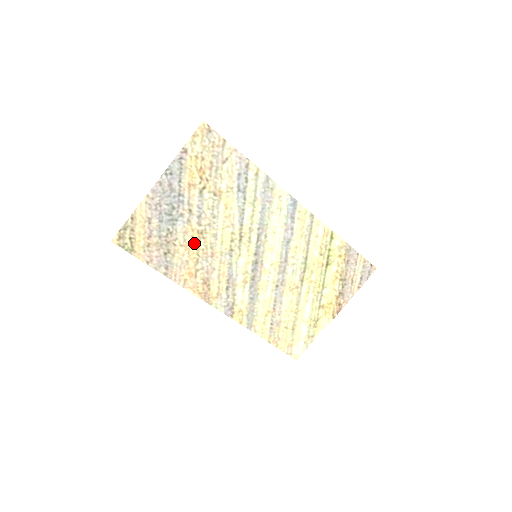
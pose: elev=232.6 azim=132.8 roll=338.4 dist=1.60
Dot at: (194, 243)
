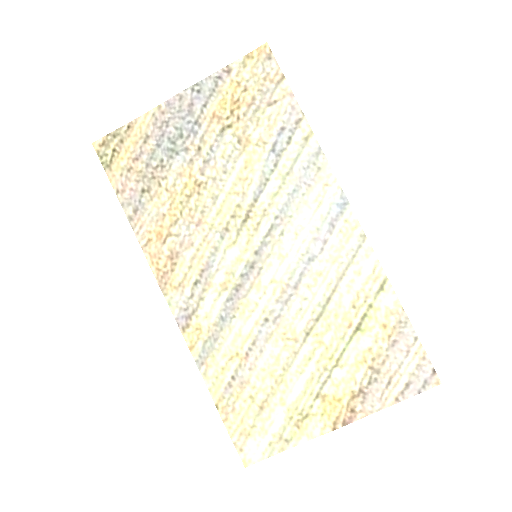
Dot at: (184, 195)
